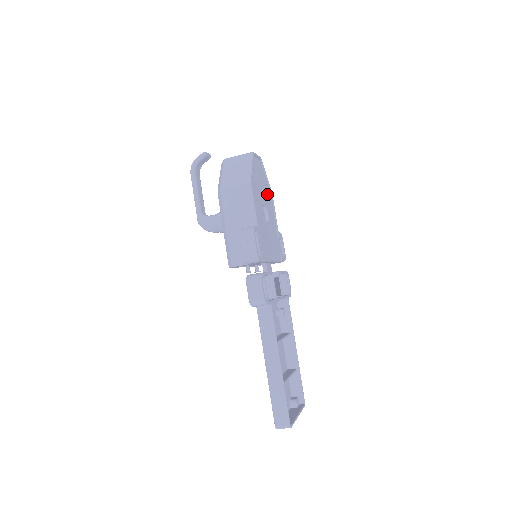
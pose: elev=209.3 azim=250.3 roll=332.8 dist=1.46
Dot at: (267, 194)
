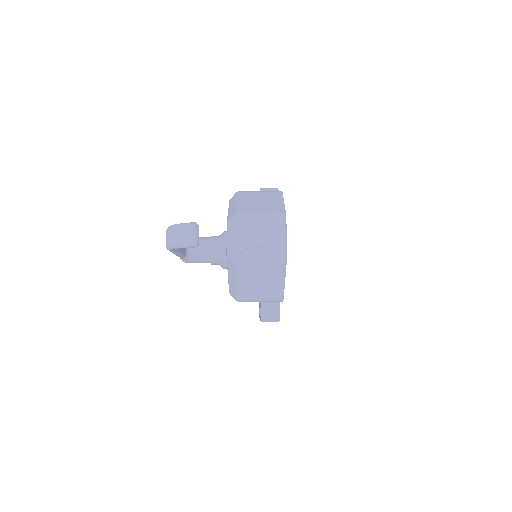
Dot at: occluded
